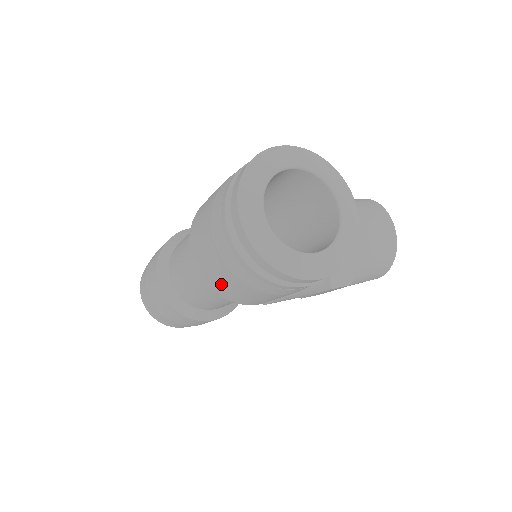
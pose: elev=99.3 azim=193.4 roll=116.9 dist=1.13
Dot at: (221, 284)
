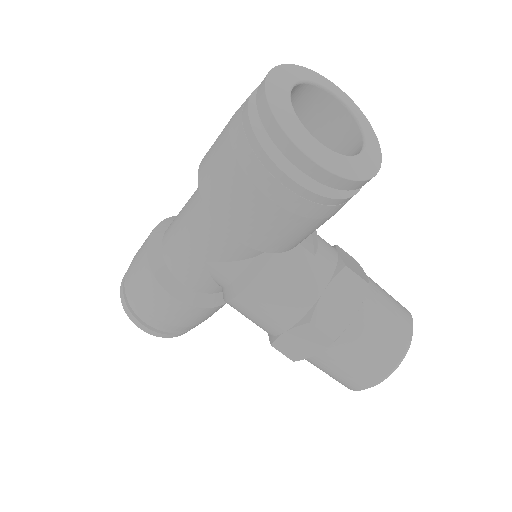
Dot at: (211, 169)
